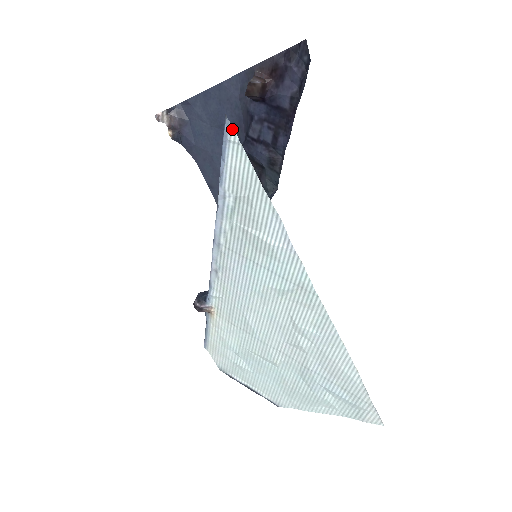
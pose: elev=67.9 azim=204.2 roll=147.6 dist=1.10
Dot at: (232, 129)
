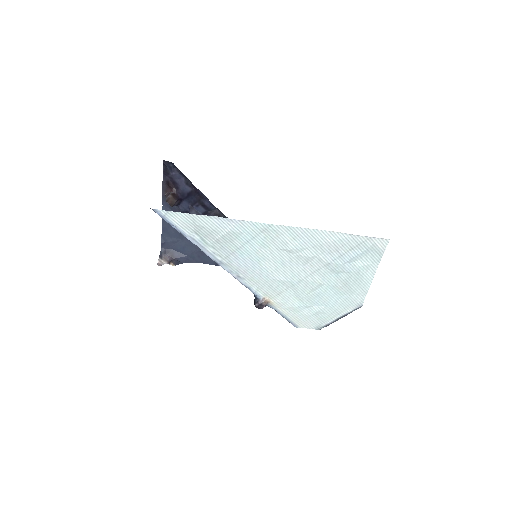
Dot at: (159, 211)
